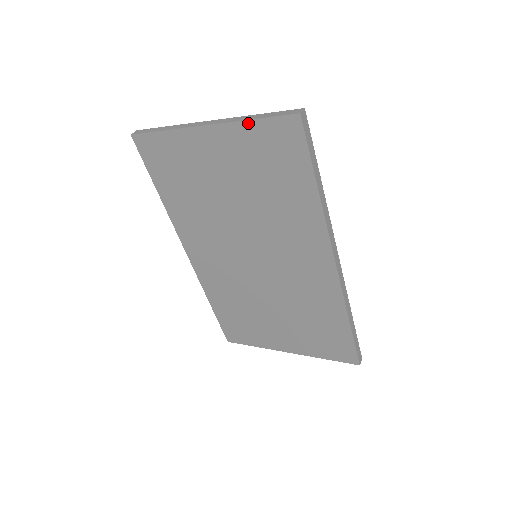
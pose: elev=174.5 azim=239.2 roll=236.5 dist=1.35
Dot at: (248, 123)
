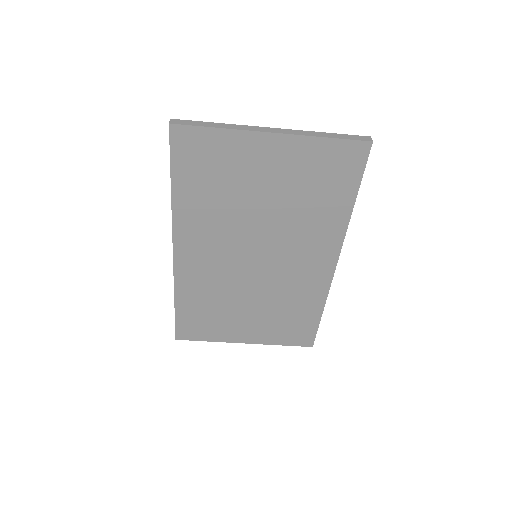
Dot at: (320, 140)
